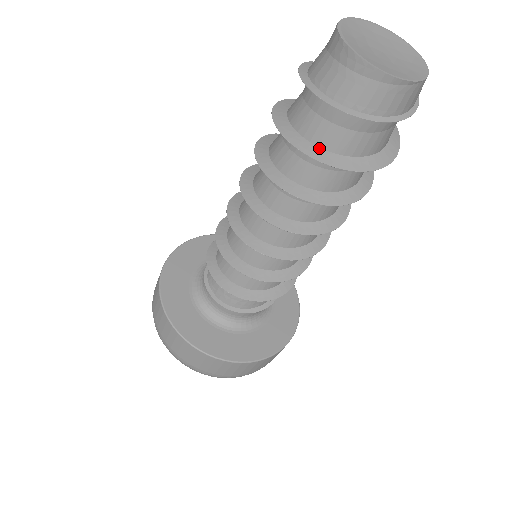
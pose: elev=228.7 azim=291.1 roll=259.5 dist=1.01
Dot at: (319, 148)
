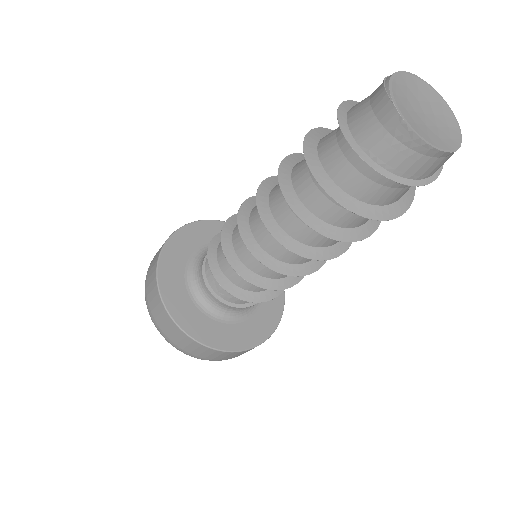
Dot at: (368, 205)
